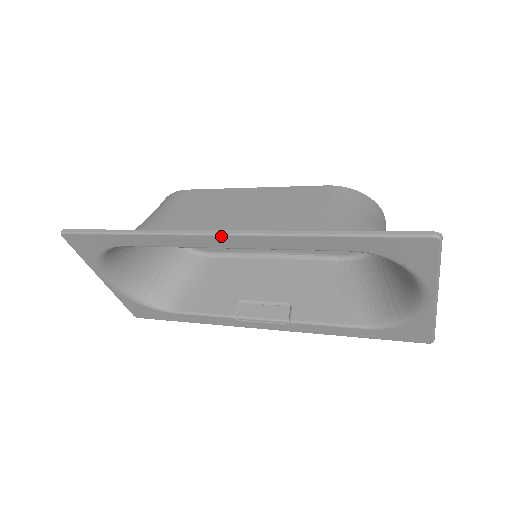
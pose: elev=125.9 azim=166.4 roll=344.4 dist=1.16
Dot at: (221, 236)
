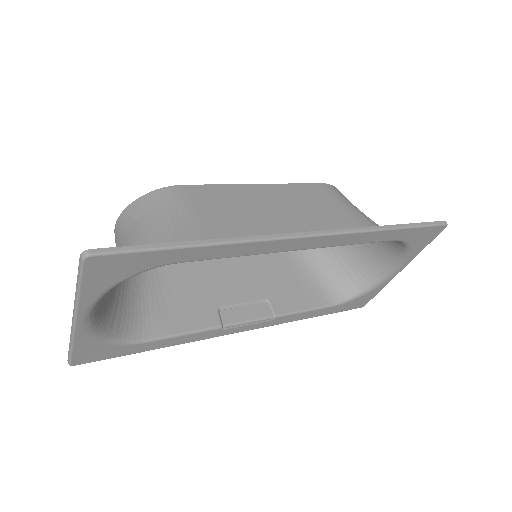
Dot at: (312, 237)
